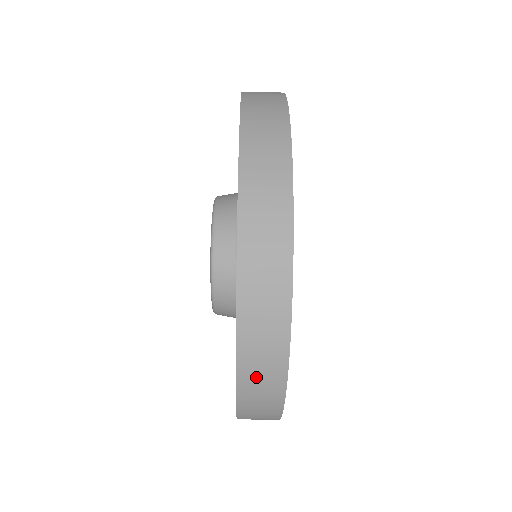
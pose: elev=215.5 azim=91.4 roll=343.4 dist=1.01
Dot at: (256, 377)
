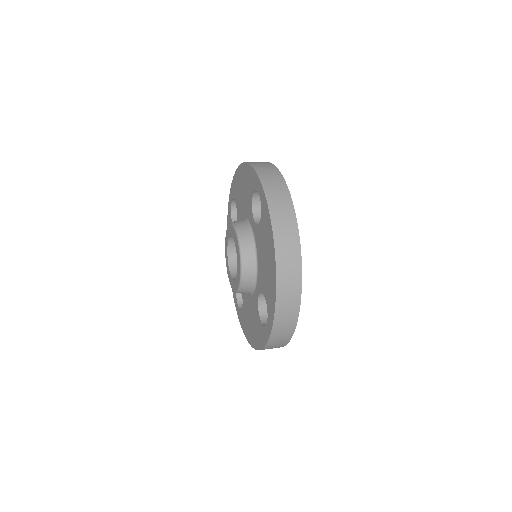
Dot at: occluded
